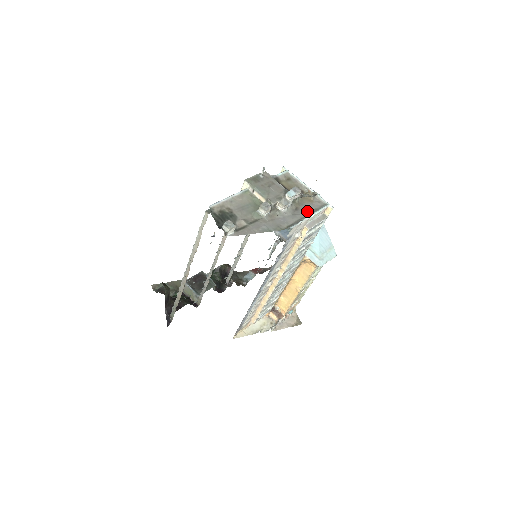
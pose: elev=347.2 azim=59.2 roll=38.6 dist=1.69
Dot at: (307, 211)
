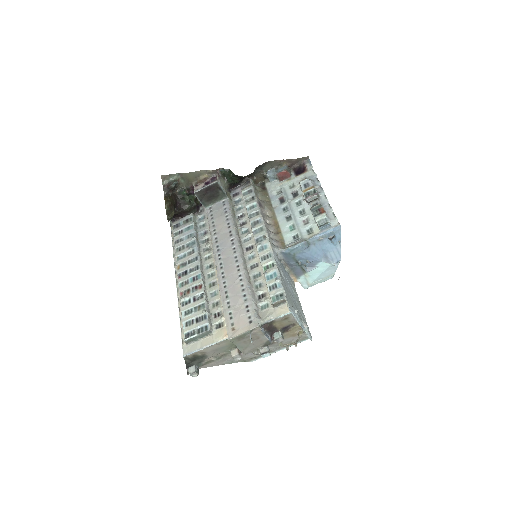
Dot at: occluded
